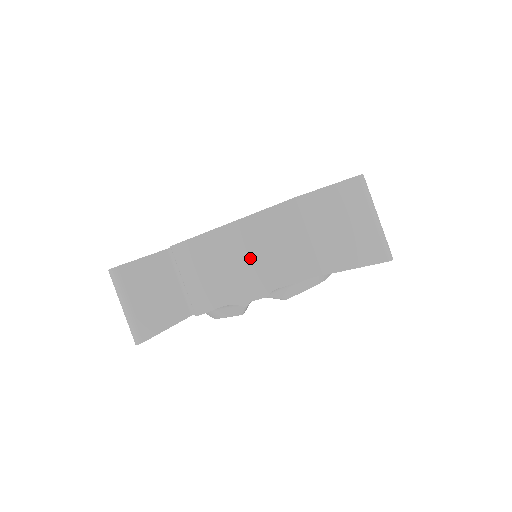
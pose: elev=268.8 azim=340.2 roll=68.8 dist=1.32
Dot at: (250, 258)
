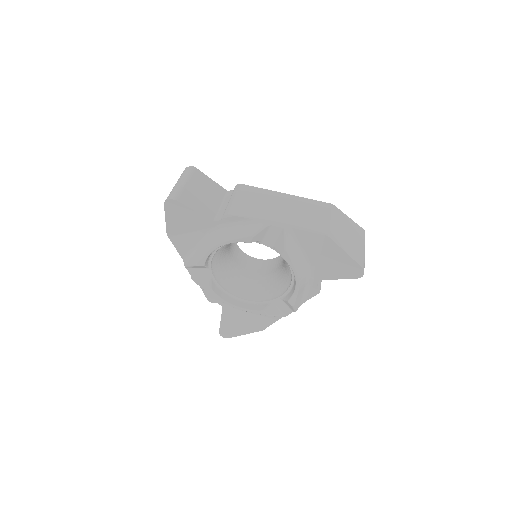
Dot at: (287, 210)
